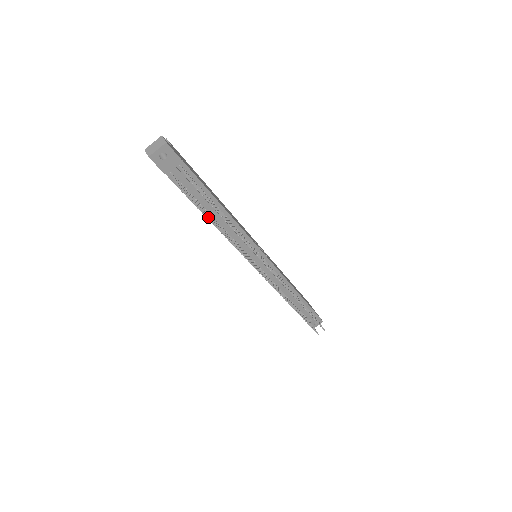
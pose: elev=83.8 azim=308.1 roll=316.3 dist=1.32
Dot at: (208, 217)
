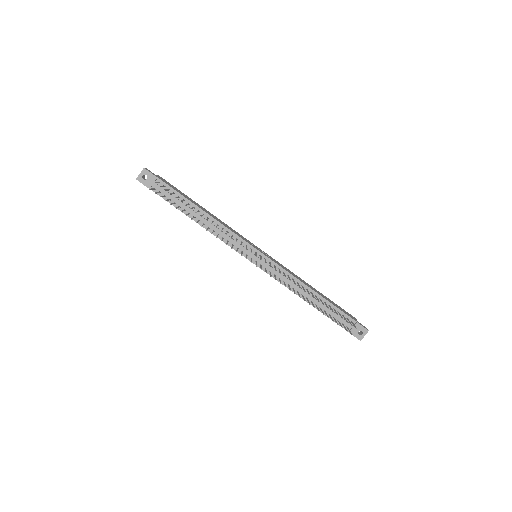
Dot at: occluded
